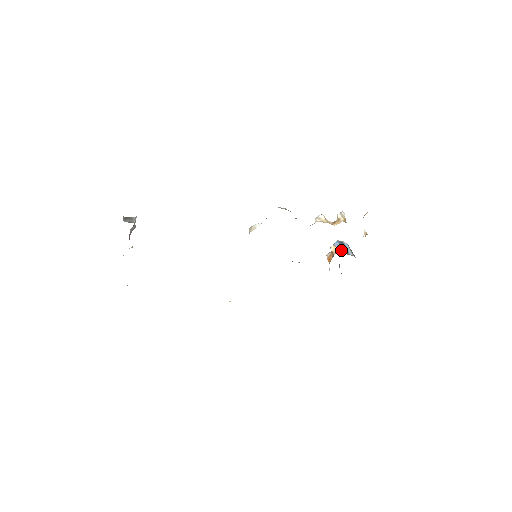
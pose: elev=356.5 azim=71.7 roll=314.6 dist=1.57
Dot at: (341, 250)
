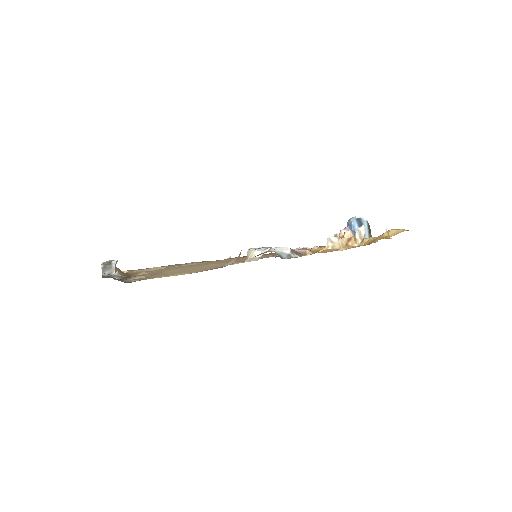
Dot at: occluded
